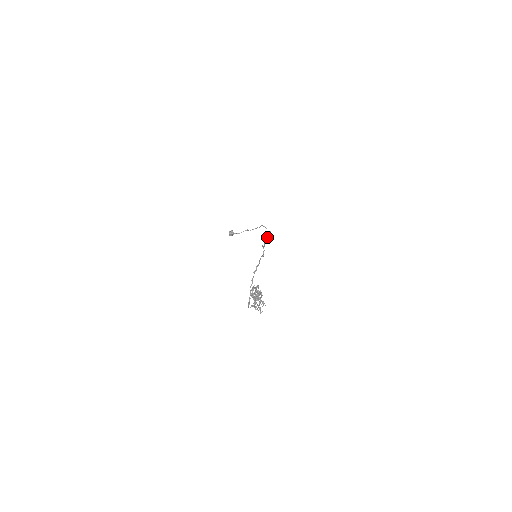
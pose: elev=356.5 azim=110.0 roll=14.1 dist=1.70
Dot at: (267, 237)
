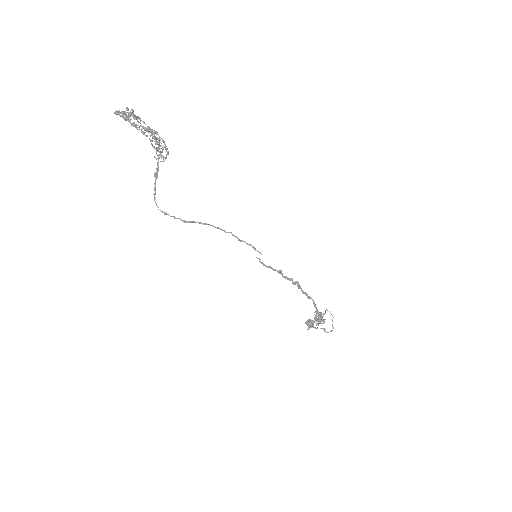
Dot at: (316, 313)
